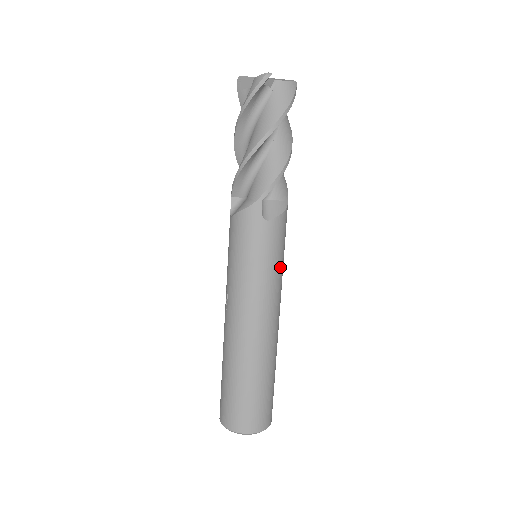
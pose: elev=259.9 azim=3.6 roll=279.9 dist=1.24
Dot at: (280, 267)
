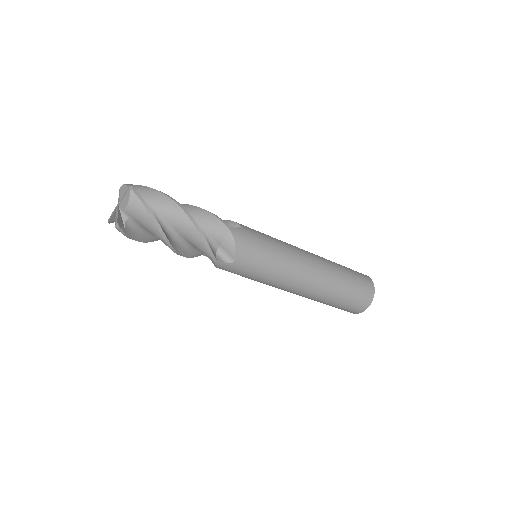
Dot at: (274, 257)
